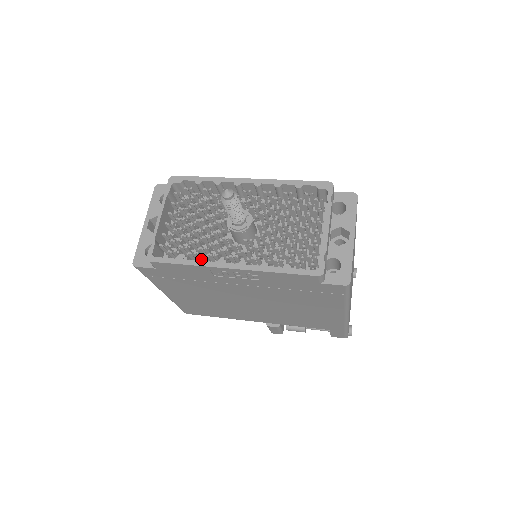
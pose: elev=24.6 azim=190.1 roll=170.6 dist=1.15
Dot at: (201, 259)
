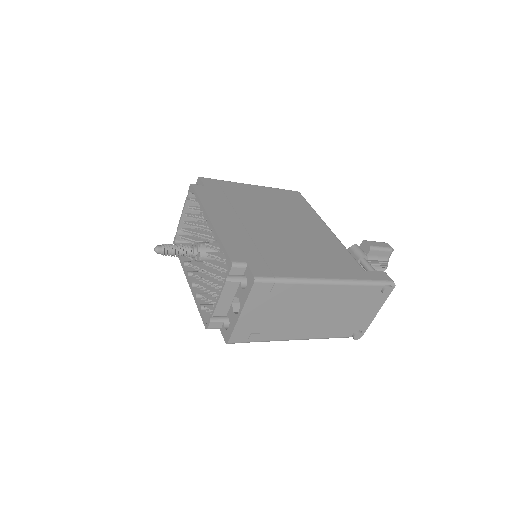
Dot at: (183, 263)
